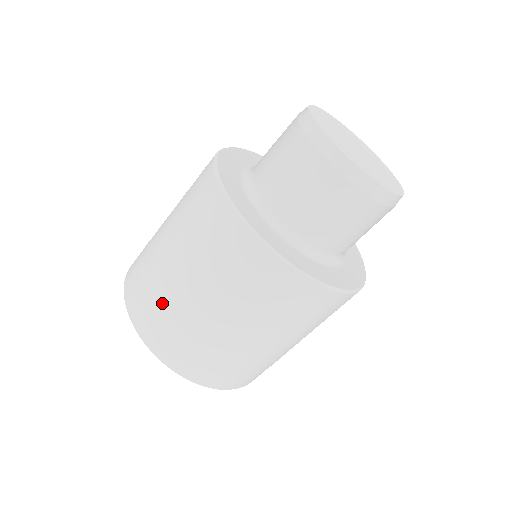
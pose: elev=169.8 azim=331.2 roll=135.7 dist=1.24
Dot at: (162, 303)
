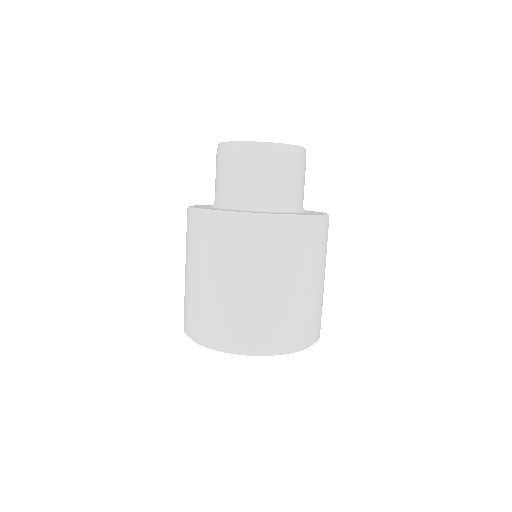
Dot at: (237, 313)
